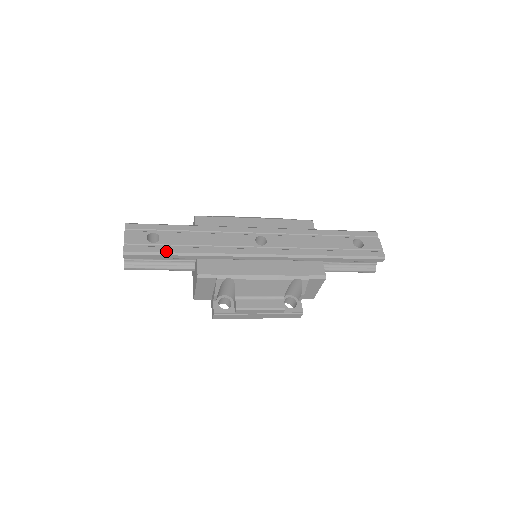
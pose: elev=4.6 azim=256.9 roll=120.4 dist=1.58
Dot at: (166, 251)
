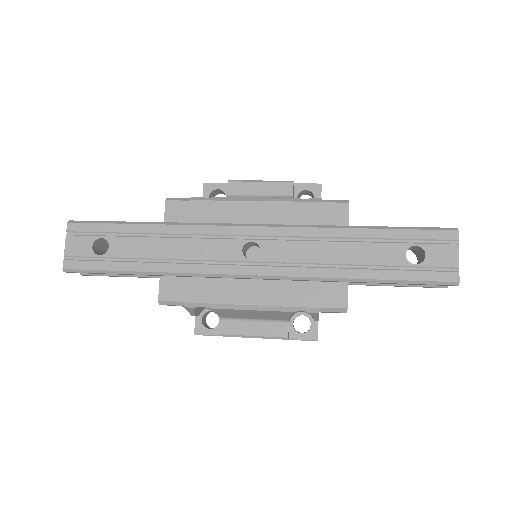
Dot at: (115, 269)
